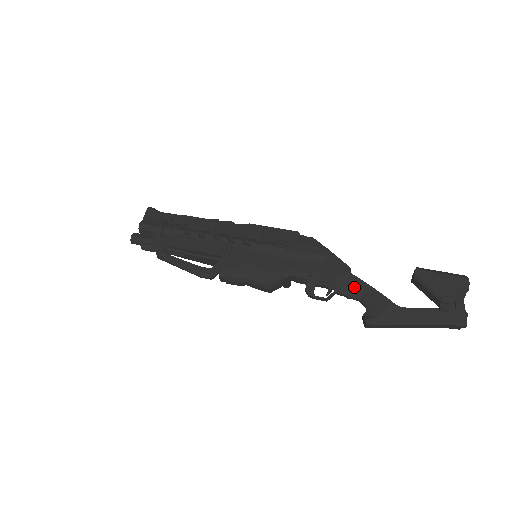
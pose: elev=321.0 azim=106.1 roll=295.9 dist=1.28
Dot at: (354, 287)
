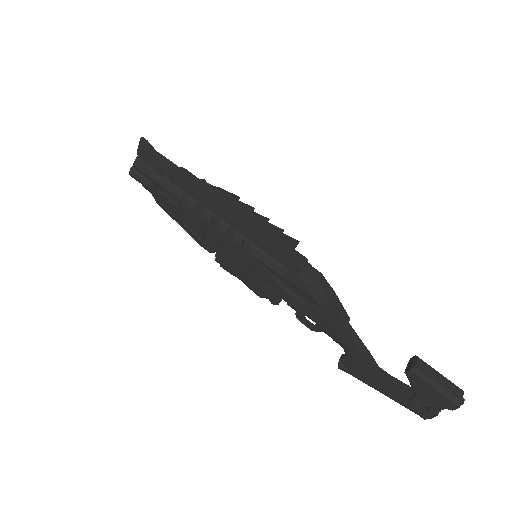
Dot at: (340, 341)
